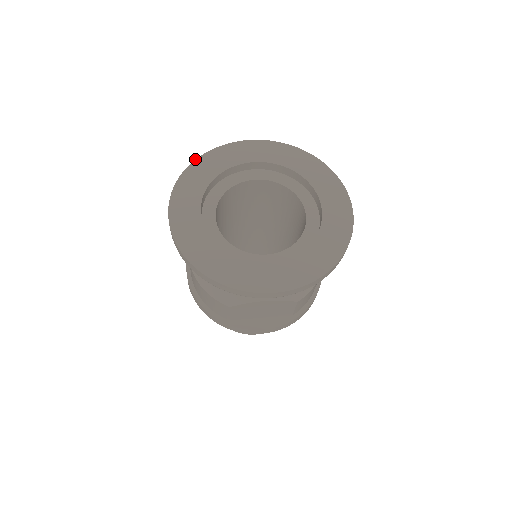
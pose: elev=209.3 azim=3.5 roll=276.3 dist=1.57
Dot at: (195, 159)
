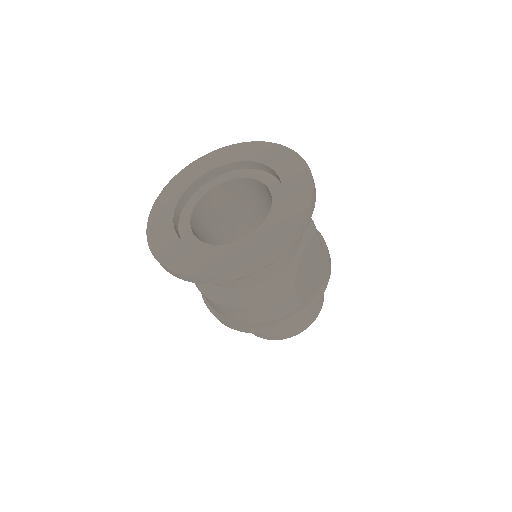
Dot at: (147, 241)
